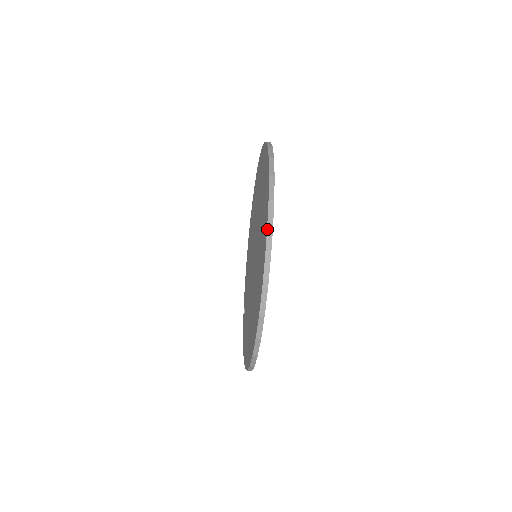
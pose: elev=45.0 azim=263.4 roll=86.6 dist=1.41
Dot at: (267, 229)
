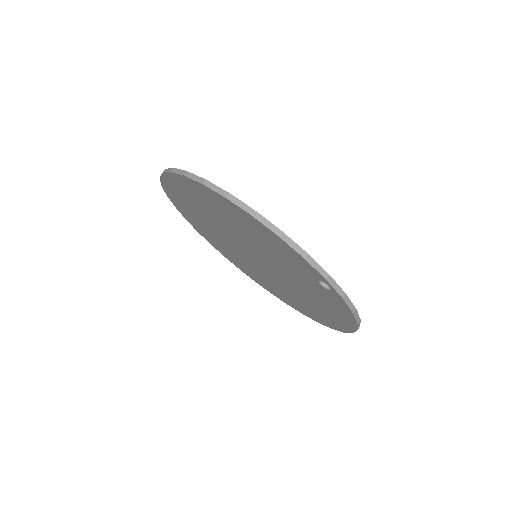
Dot at: (174, 205)
